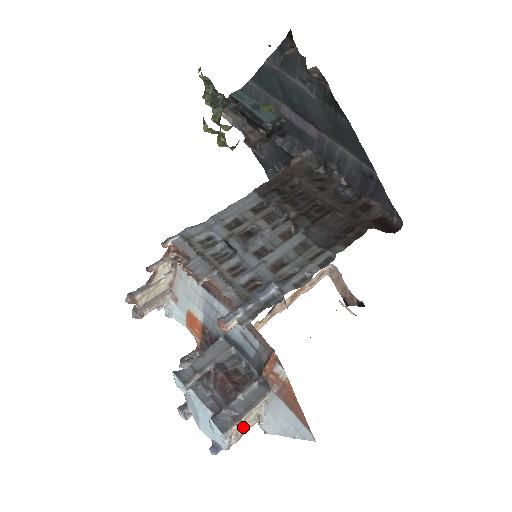
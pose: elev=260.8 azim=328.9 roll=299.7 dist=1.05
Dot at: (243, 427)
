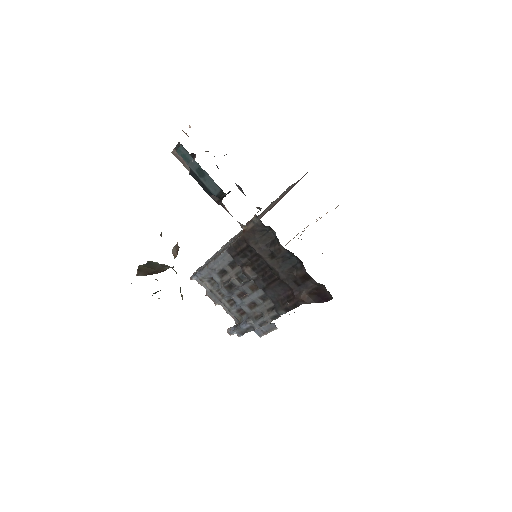
Dot at: occluded
